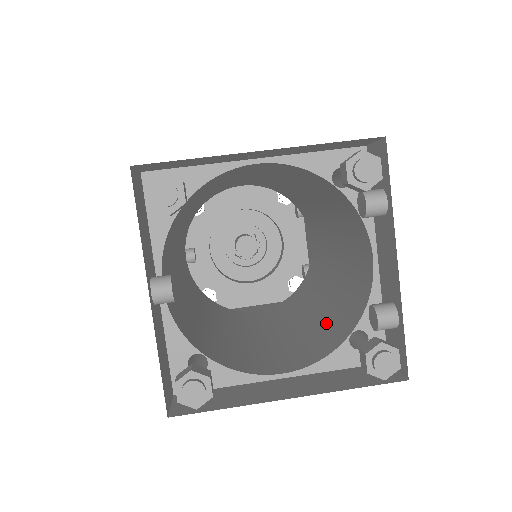
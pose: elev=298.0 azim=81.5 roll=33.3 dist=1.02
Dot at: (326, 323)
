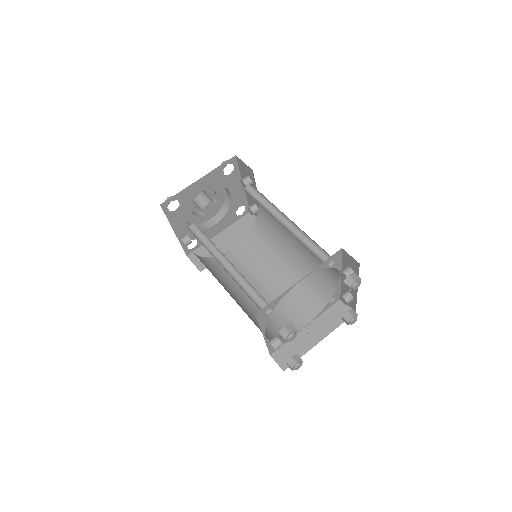
Dot at: (306, 283)
